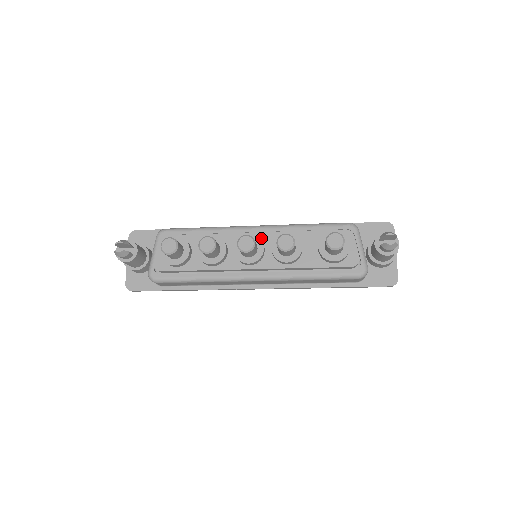
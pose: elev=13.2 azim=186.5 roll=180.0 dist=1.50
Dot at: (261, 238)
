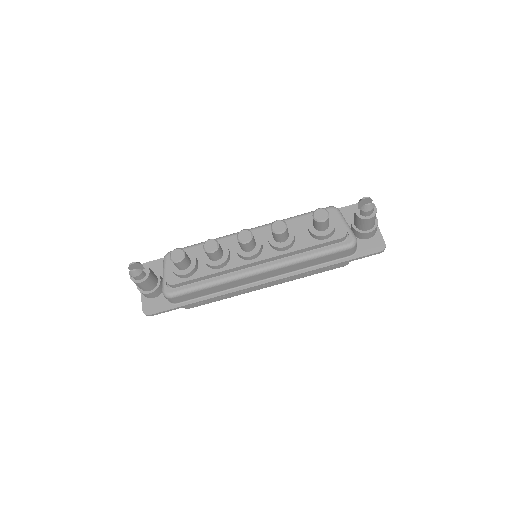
Dot at: occluded
